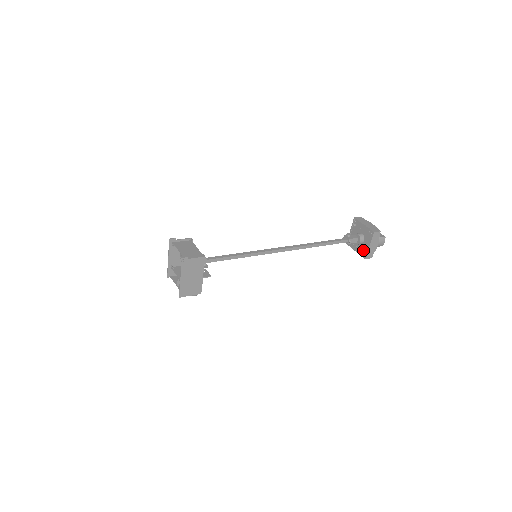
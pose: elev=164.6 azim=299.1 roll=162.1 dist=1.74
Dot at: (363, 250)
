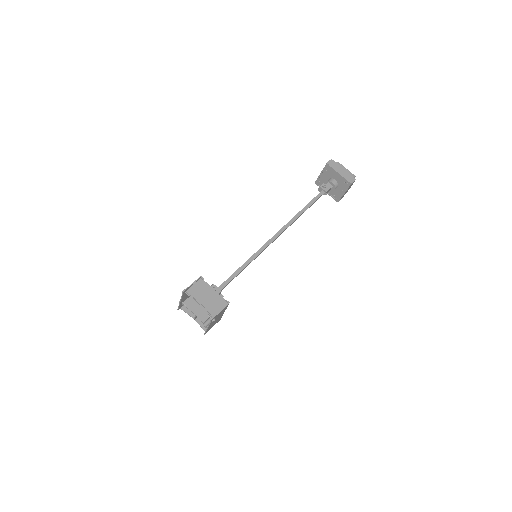
Dot at: (336, 194)
